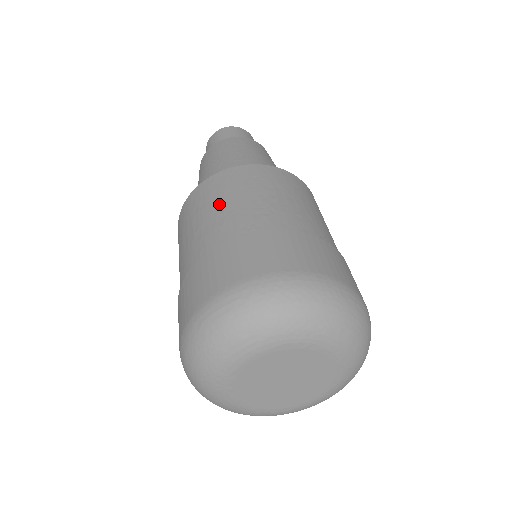
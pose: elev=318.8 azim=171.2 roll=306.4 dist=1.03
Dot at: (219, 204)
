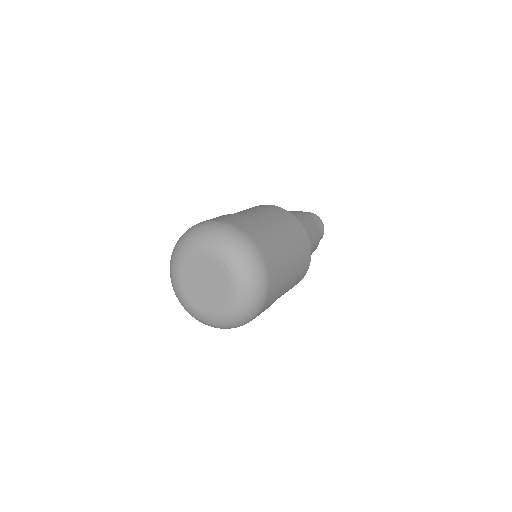
Dot at: occluded
